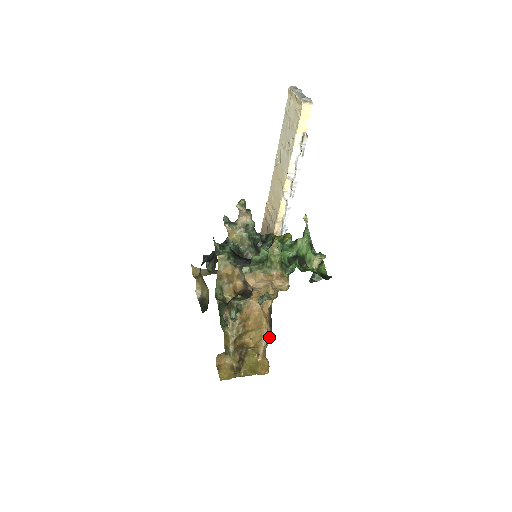
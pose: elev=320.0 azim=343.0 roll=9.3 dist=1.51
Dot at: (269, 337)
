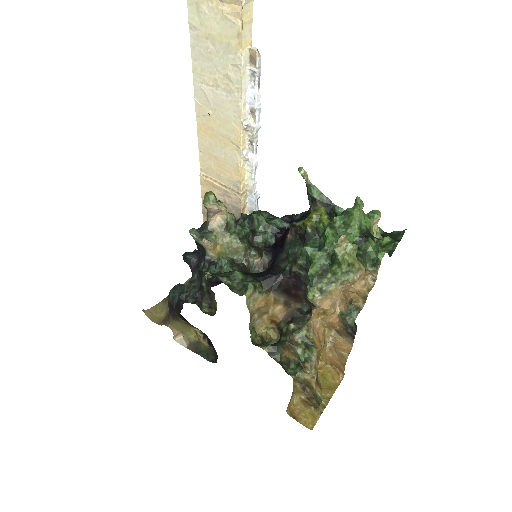
Dot at: (342, 344)
